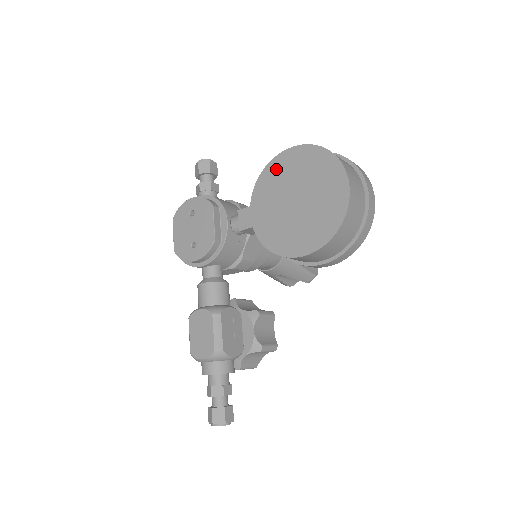
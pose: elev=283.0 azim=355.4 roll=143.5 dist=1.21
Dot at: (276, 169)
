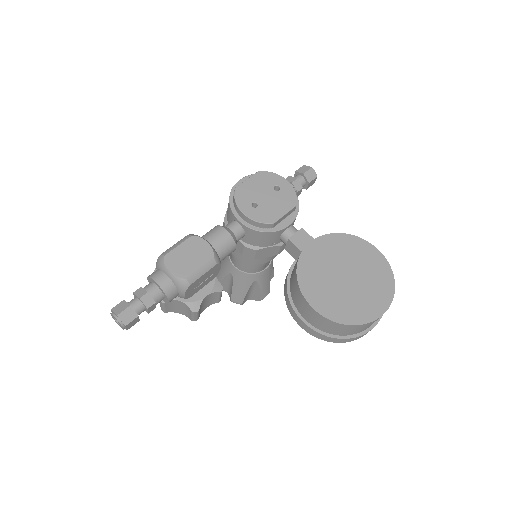
Dot at: (355, 245)
